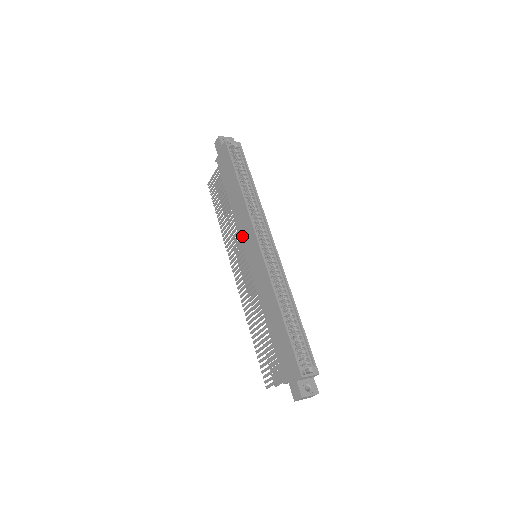
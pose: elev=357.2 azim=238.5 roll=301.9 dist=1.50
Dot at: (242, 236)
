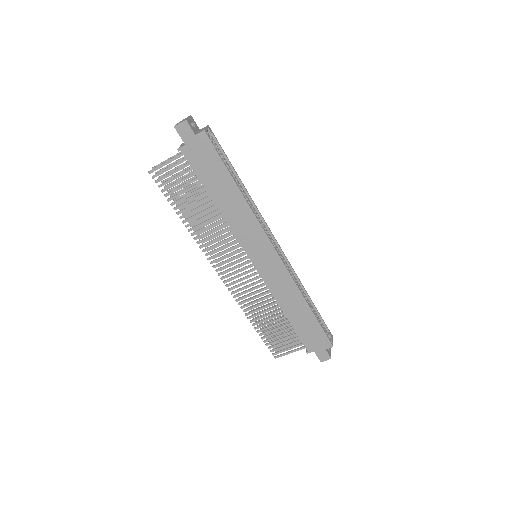
Dot at: (244, 242)
